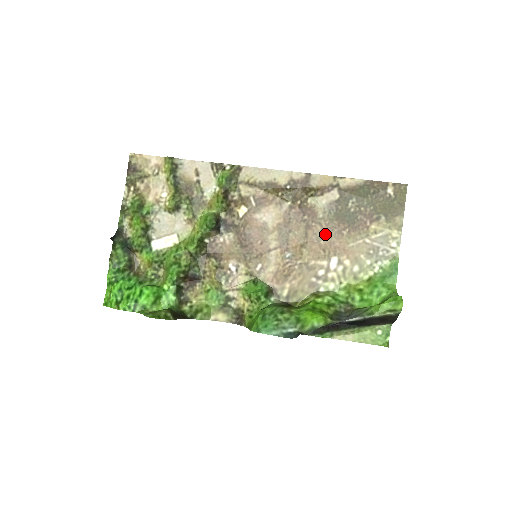
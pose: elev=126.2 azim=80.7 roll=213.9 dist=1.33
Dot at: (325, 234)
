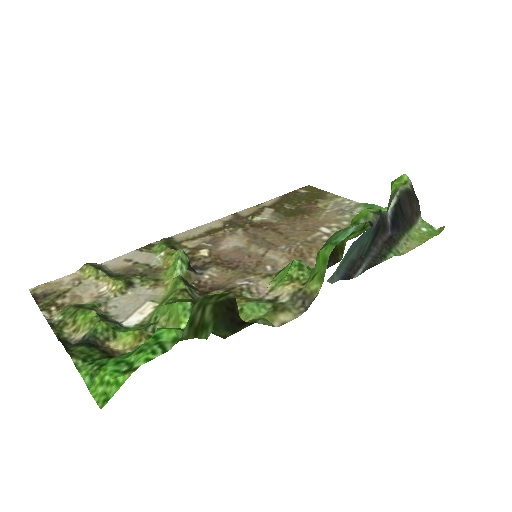
Dot at: (293, 225)
